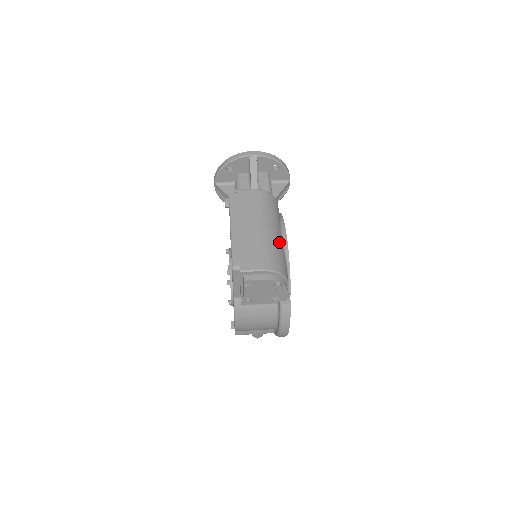
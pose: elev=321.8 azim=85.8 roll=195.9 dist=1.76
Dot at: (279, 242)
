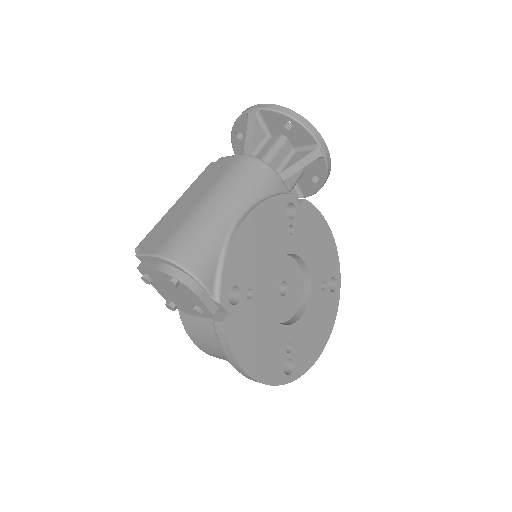
Dot at: (219, 224)
